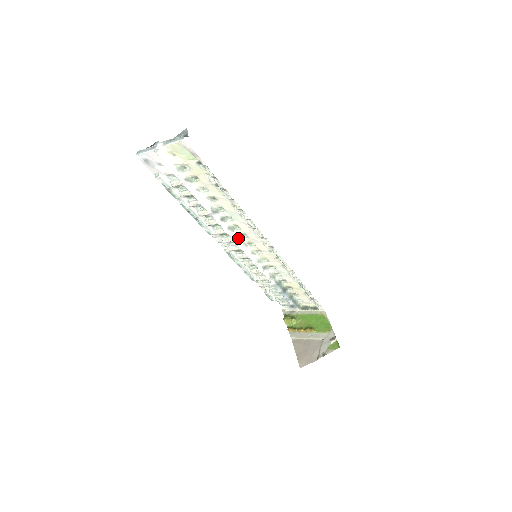
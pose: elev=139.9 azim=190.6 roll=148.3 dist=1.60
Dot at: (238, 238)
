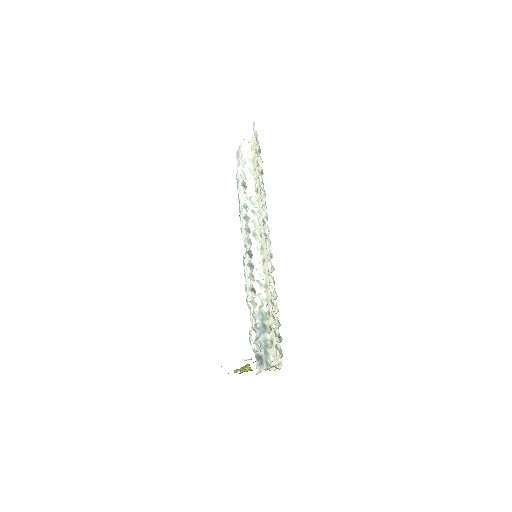
Dot at: (255, 236)
